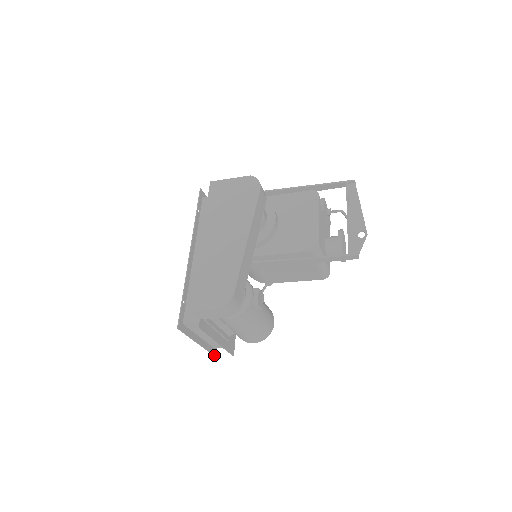
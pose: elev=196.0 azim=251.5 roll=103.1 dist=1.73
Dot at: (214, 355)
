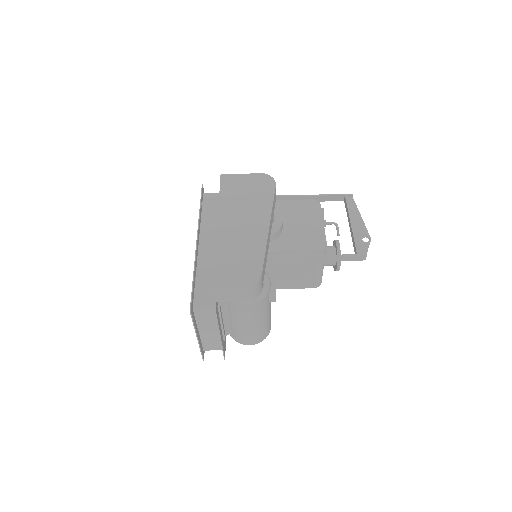
Dot at: (203, 358)
